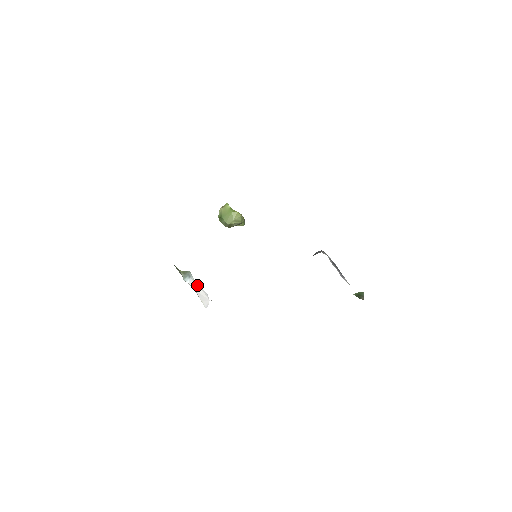
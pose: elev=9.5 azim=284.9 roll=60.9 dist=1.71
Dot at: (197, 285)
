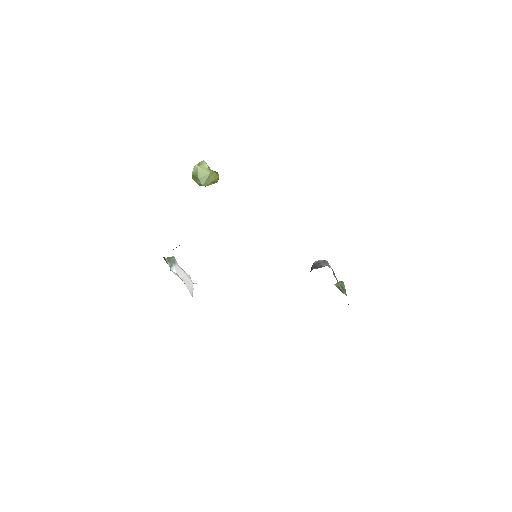
Dot at: (182, 271)
